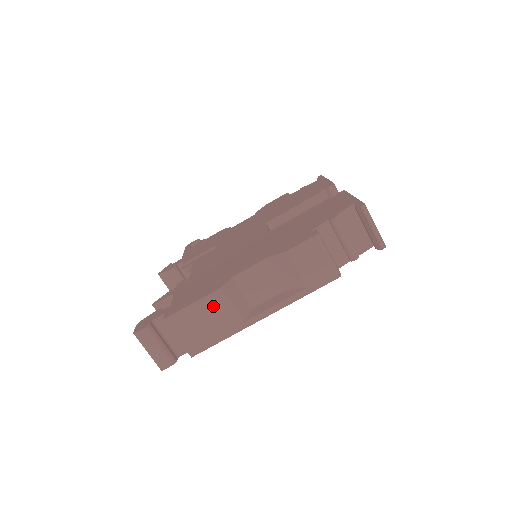
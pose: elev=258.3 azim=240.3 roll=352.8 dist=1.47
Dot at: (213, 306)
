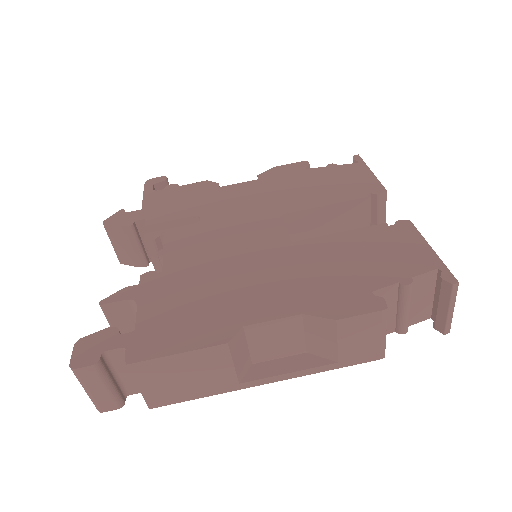
Dot at: (205, 361)
